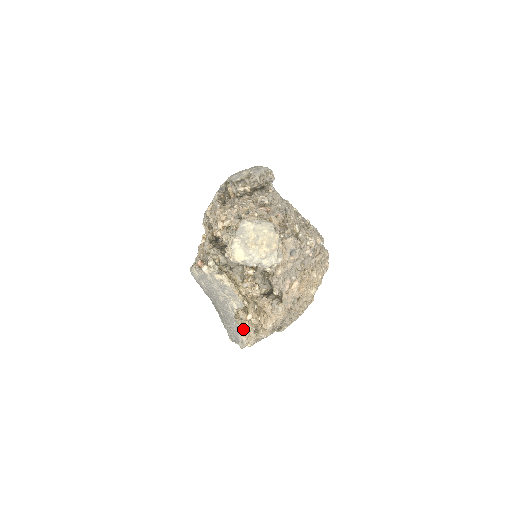
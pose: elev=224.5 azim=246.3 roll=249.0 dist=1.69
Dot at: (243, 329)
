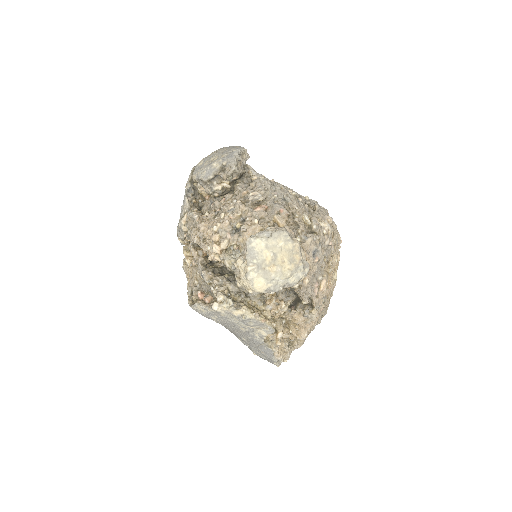
Dot at: (276, 349)
